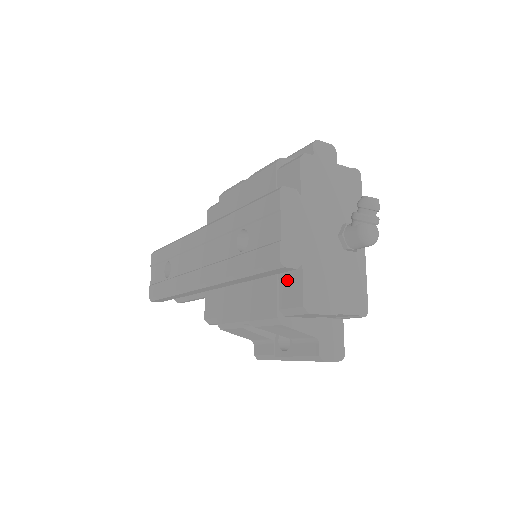
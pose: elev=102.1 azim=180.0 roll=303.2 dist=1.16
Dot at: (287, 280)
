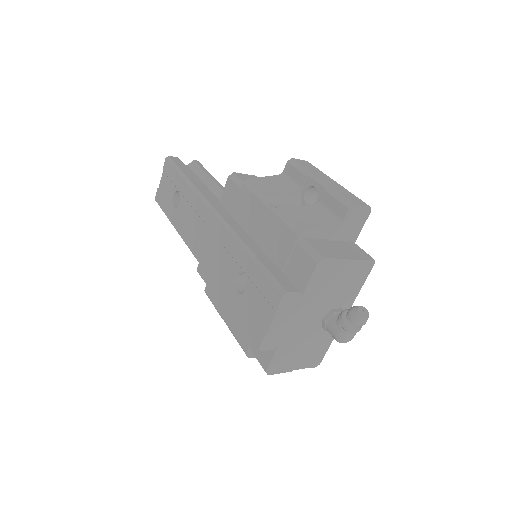
Dot at: occluded
